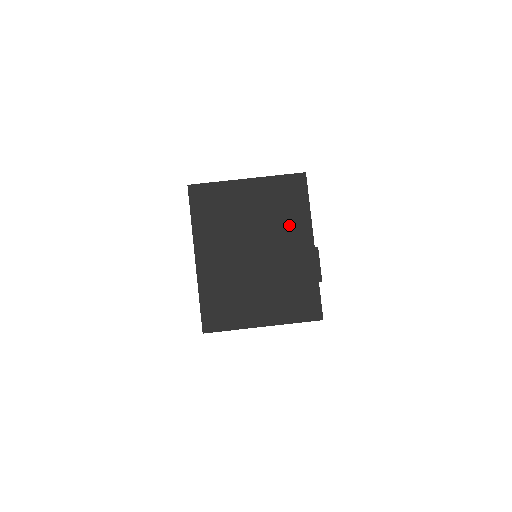
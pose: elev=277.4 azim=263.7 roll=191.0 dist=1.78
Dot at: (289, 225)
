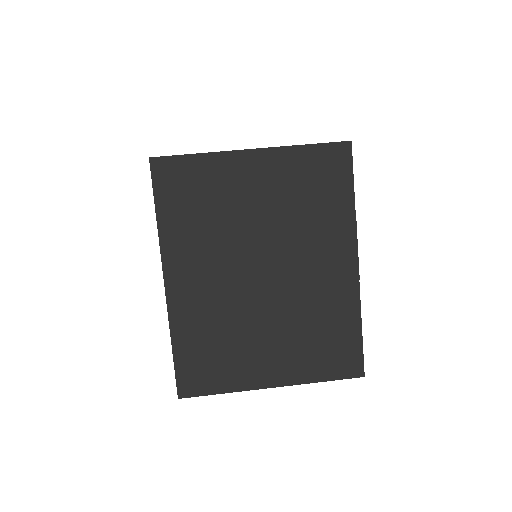
Dot at: occluded
